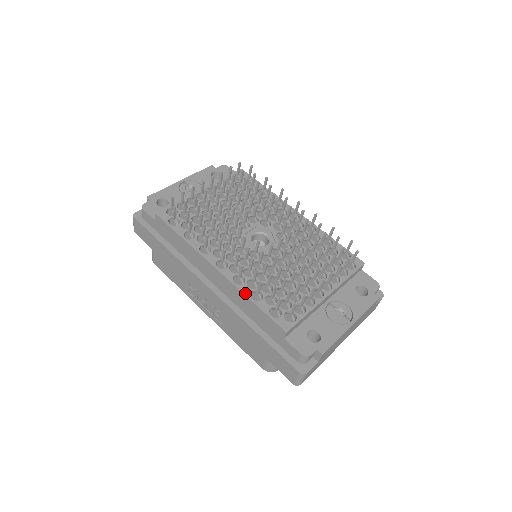
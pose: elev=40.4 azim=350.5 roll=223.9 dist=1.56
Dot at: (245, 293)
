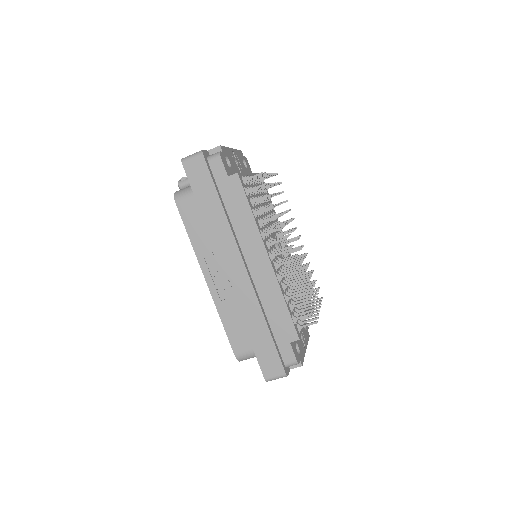
Dot at: (282, 292)
